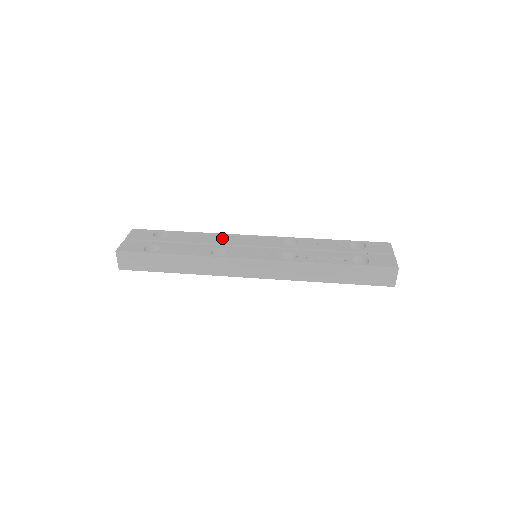
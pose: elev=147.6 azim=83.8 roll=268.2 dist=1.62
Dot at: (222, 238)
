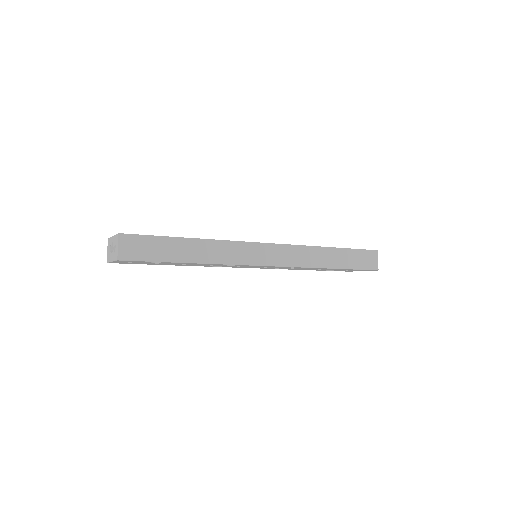
Dot at: occluded
